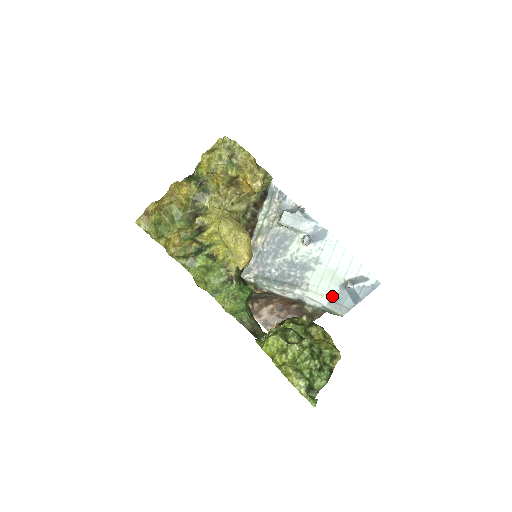
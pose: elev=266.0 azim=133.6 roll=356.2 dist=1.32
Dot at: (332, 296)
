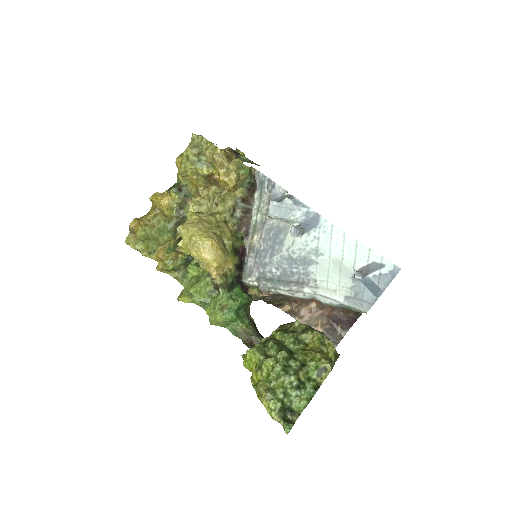
Dot at: (347, 291)
